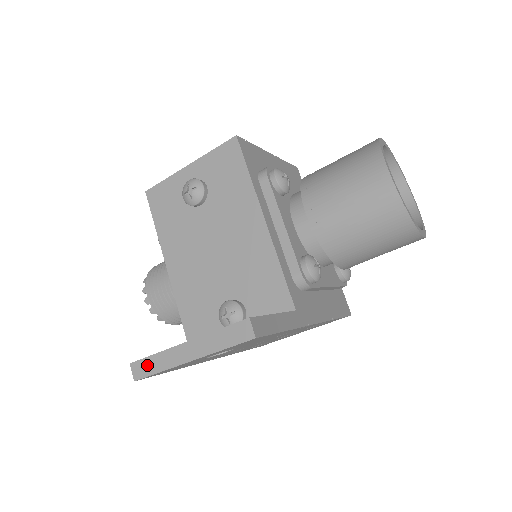
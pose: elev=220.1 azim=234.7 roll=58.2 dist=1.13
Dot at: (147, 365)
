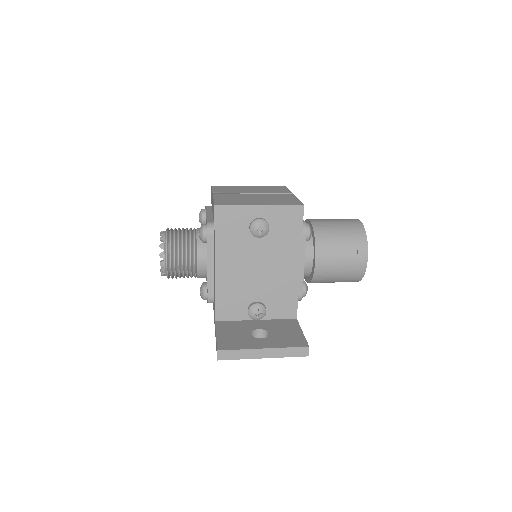
Dot at: (231, 354)
